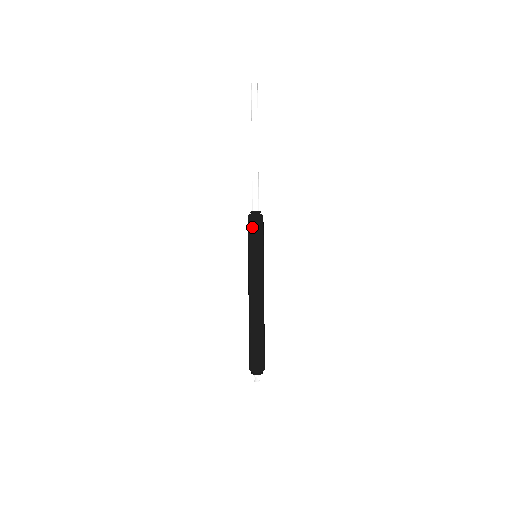
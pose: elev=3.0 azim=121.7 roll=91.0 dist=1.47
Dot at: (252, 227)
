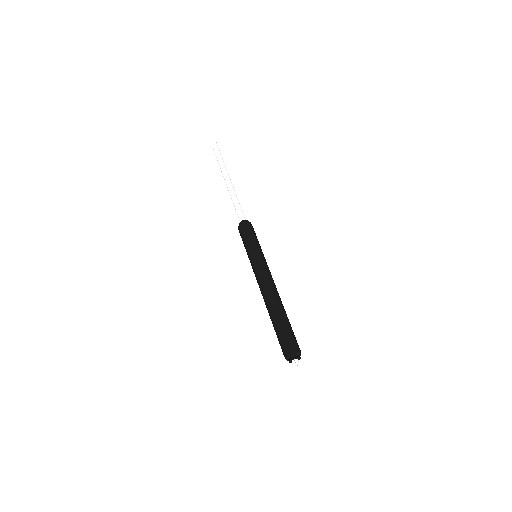
Dot at: (243, 233)
